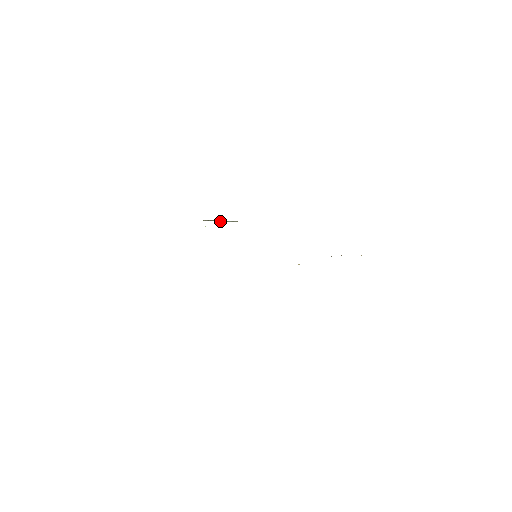
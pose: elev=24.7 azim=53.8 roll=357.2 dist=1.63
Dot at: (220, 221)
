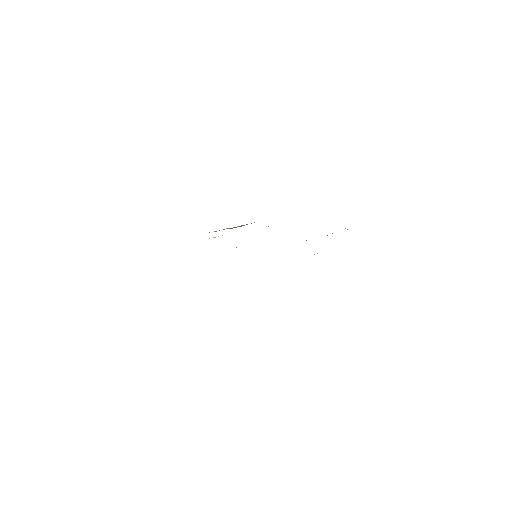
Dot at: (229, 228)
